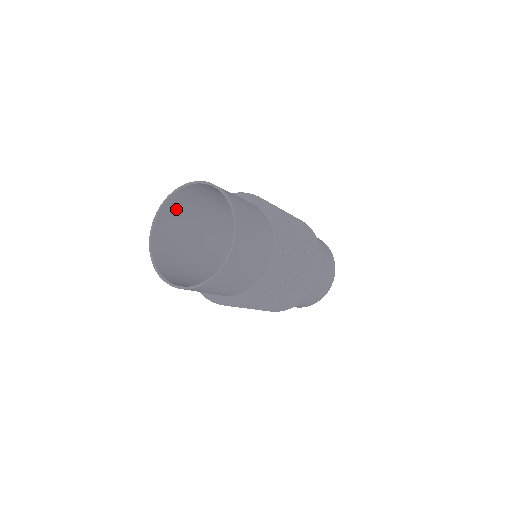
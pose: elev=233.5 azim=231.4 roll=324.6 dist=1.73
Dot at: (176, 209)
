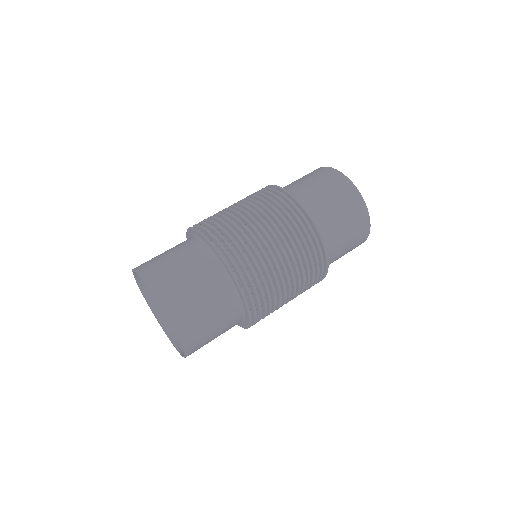
Dot at: occluded
